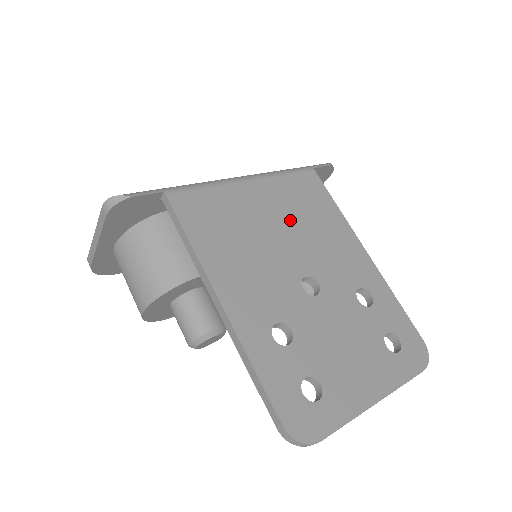
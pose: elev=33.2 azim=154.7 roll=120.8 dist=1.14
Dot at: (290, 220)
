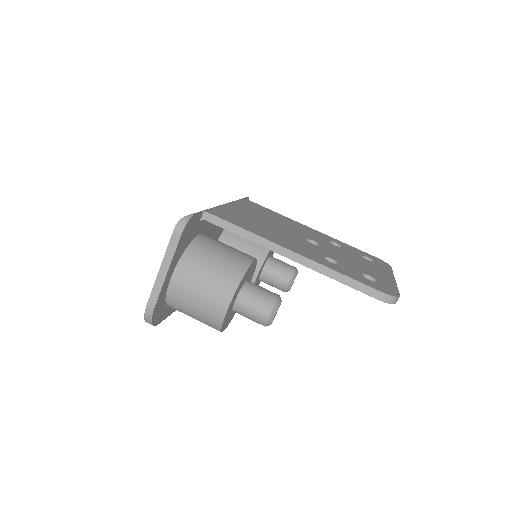
Dot at: (268, 219)
